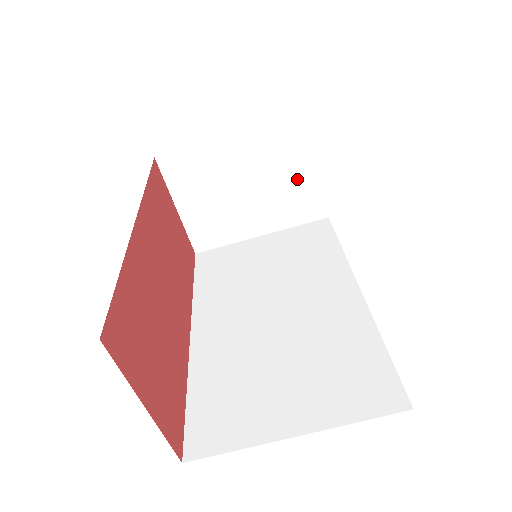
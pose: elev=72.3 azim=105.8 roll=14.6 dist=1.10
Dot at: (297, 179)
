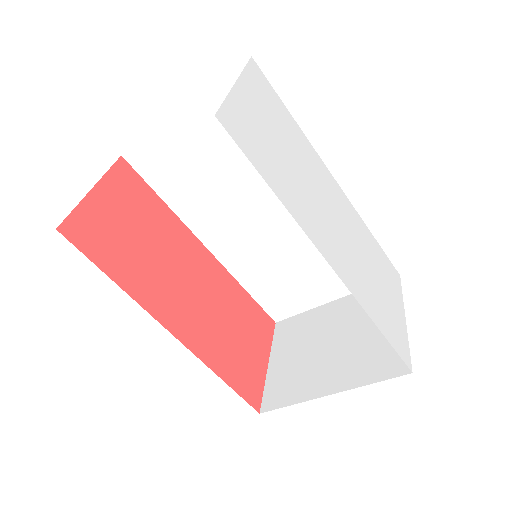
Dot at: occluded
